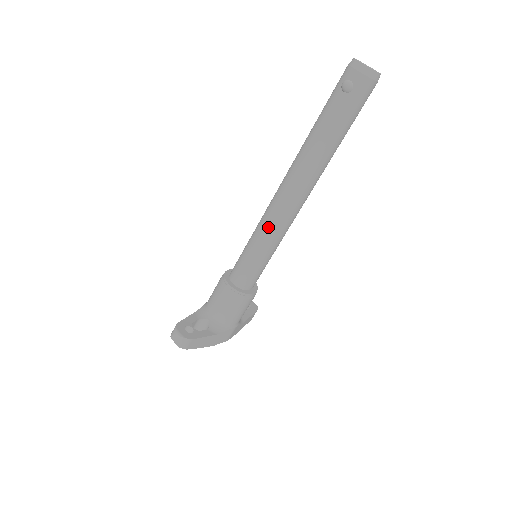
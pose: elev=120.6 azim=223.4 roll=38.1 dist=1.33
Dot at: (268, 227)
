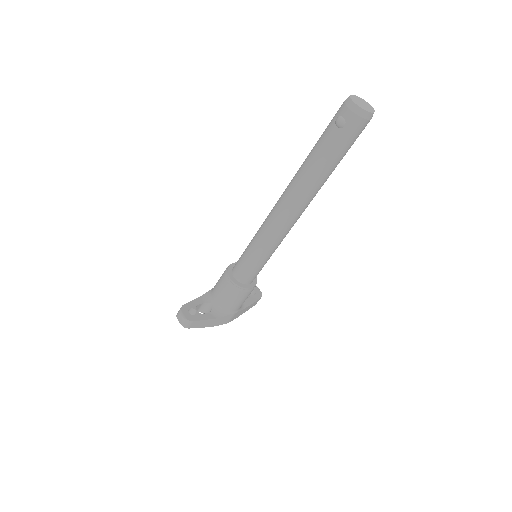
Dot at: (265, 235)
